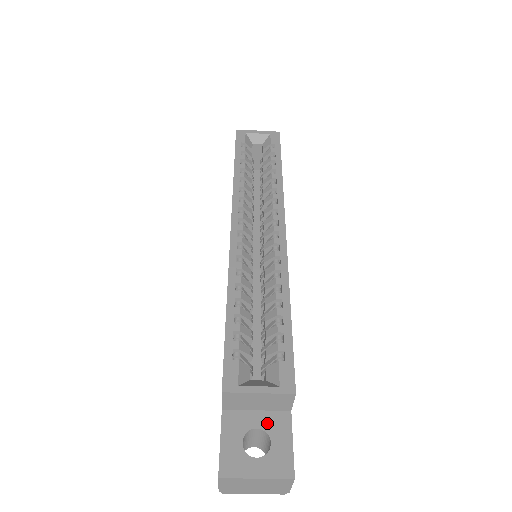
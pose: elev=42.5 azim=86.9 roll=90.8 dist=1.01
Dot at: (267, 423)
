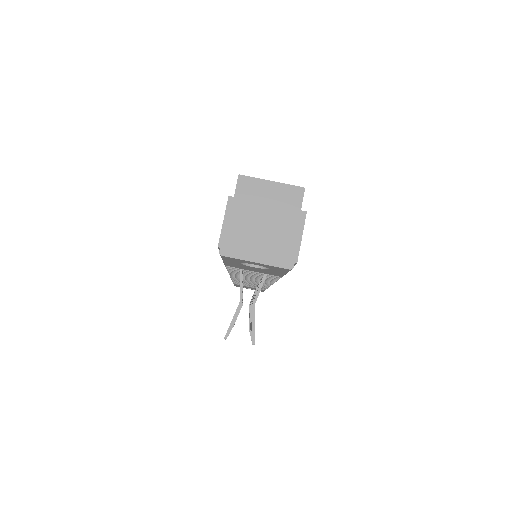
Dot at: occluded
